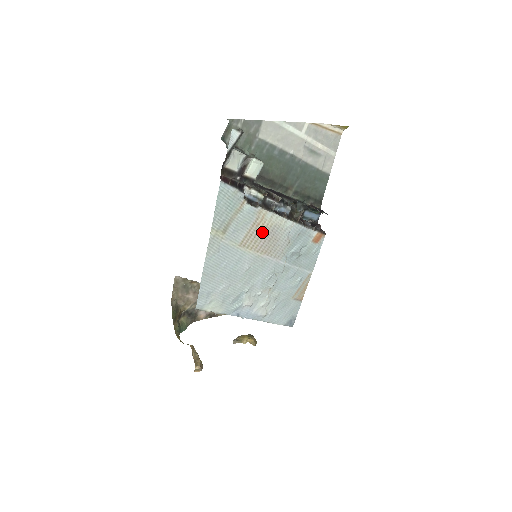
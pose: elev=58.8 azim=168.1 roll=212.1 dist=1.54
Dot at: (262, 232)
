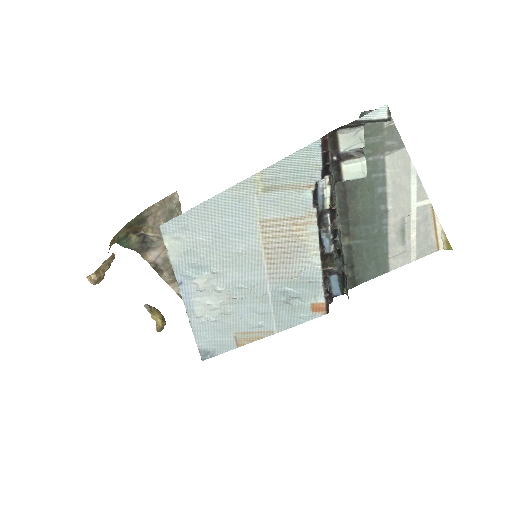
Dot at: (290, 236)
